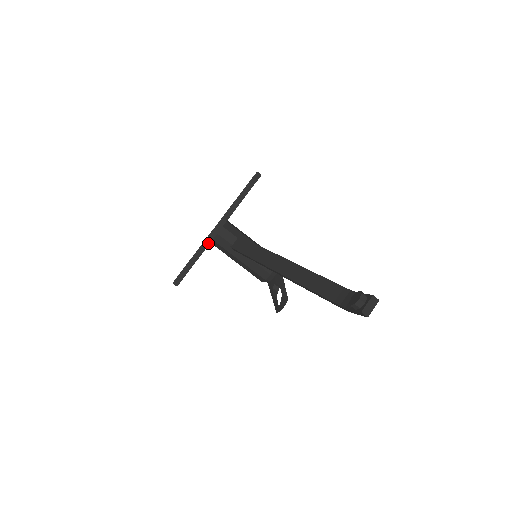
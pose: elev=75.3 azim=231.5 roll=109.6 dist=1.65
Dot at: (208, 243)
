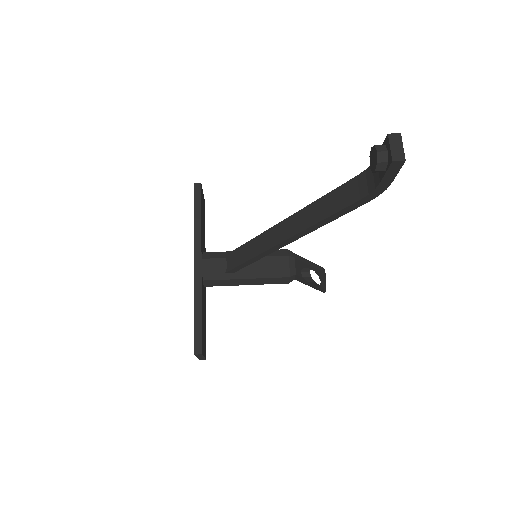
Dot at: (199, 285)
